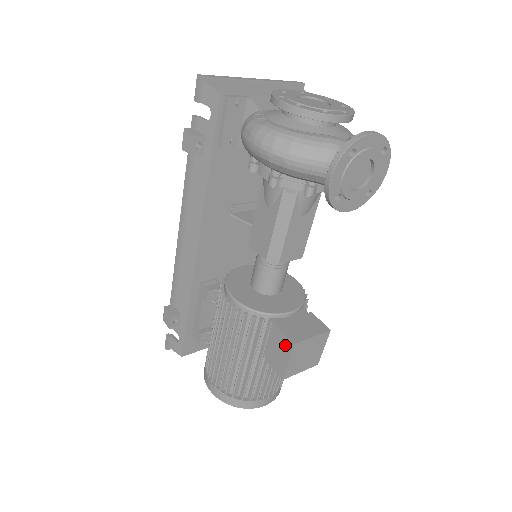
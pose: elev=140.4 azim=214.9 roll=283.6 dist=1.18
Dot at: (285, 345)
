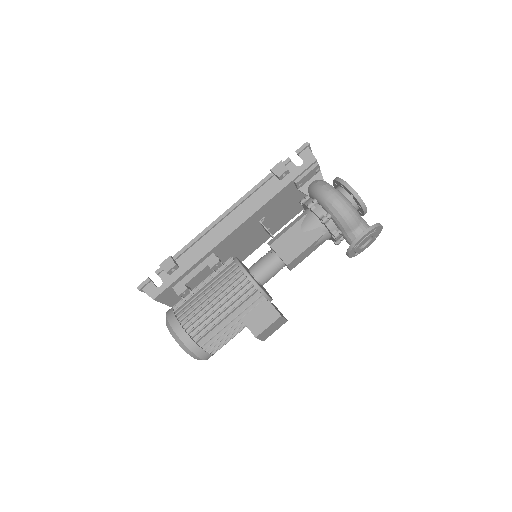
Dot at: (272, 315)
